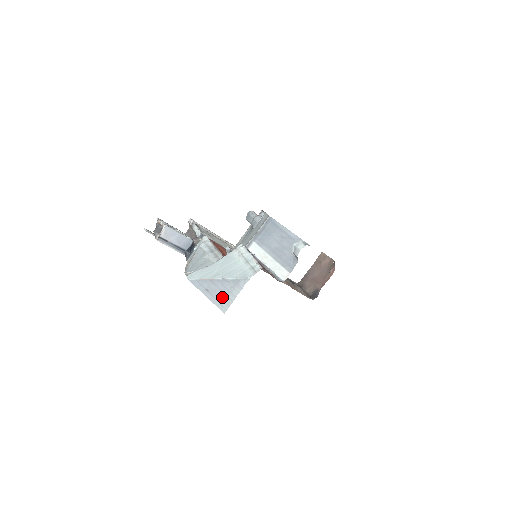
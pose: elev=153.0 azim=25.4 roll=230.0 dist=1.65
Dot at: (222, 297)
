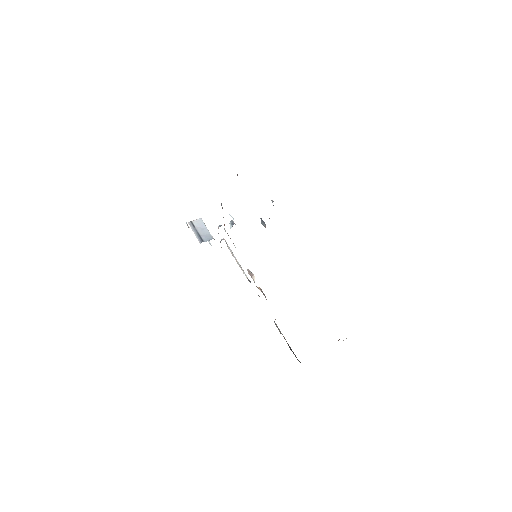
Dot at: occluded
